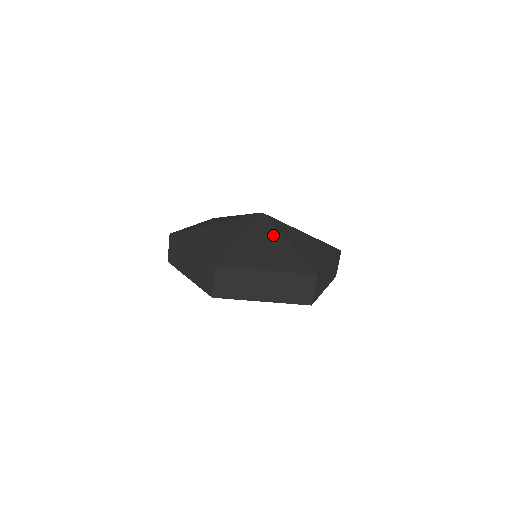
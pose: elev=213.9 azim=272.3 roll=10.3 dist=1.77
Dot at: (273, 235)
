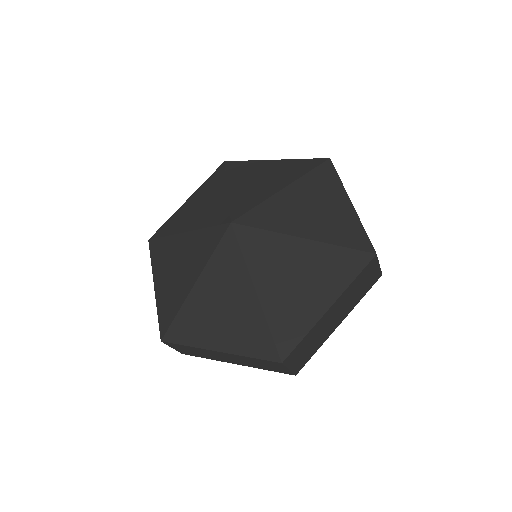
Dot at: (237, 276)
